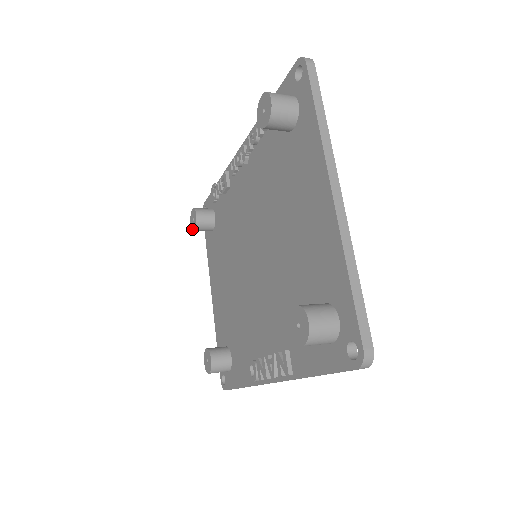
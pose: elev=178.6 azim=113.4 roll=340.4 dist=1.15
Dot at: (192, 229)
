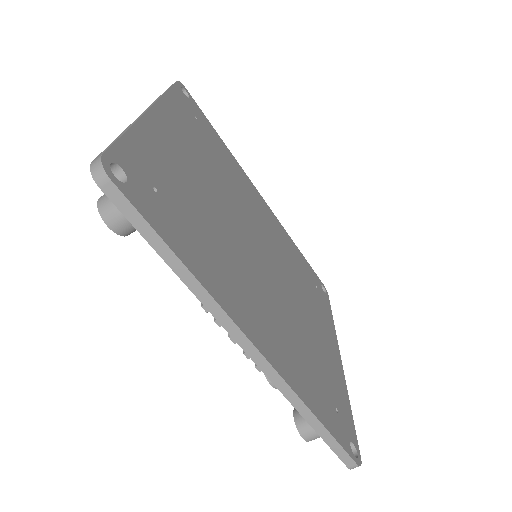
Dot at: occluded
